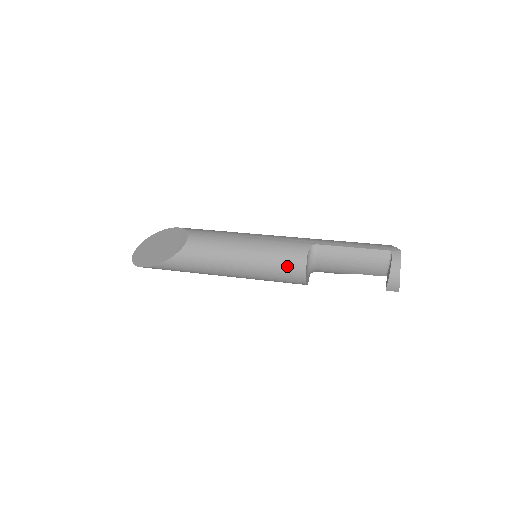
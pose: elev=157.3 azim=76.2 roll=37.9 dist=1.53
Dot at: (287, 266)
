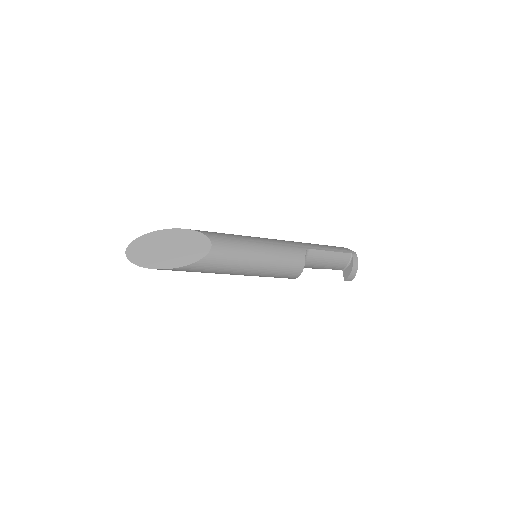
Dot at: (291, 267)
